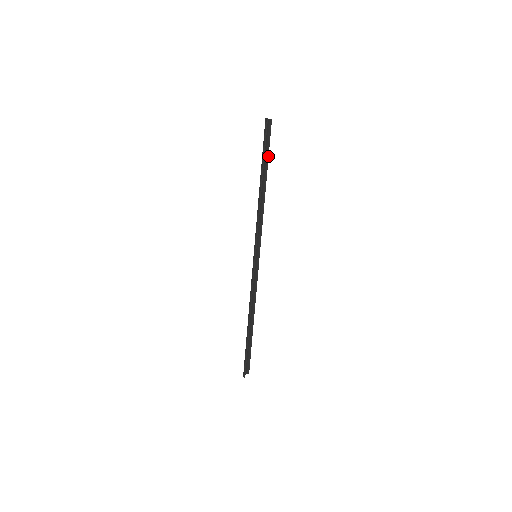
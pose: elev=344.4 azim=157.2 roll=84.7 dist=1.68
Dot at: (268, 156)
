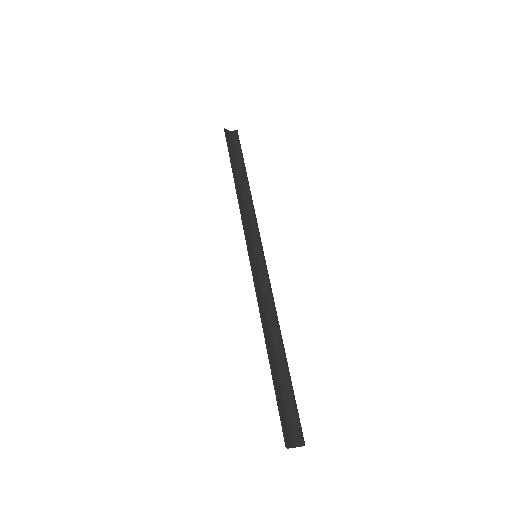
Dot at: (242, 158)
